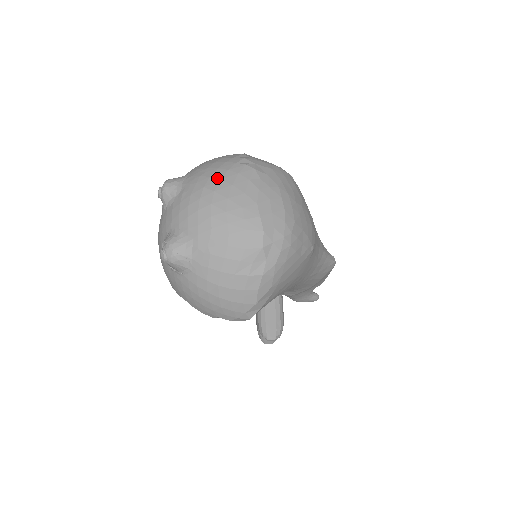
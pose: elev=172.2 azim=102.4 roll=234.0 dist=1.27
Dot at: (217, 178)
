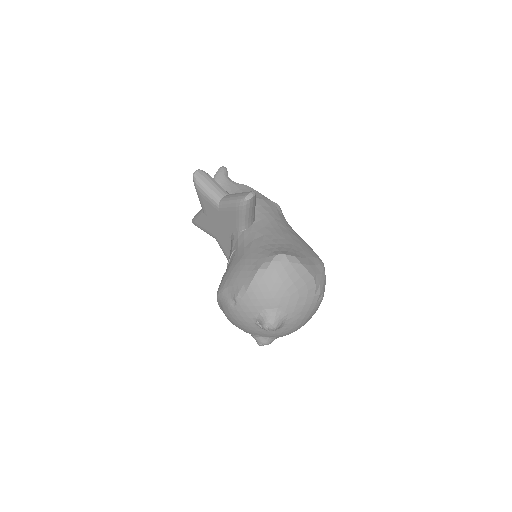
Dot at: (307, 318)
